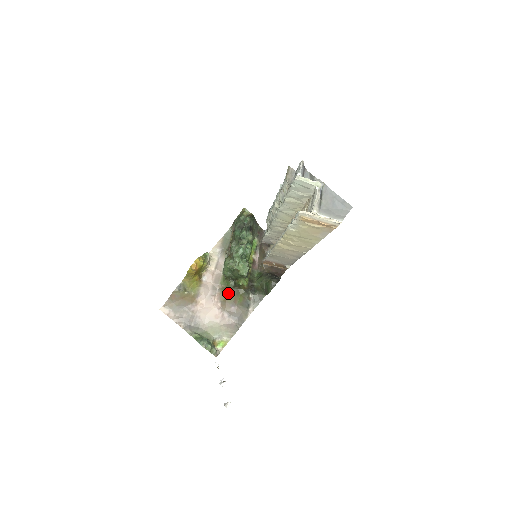
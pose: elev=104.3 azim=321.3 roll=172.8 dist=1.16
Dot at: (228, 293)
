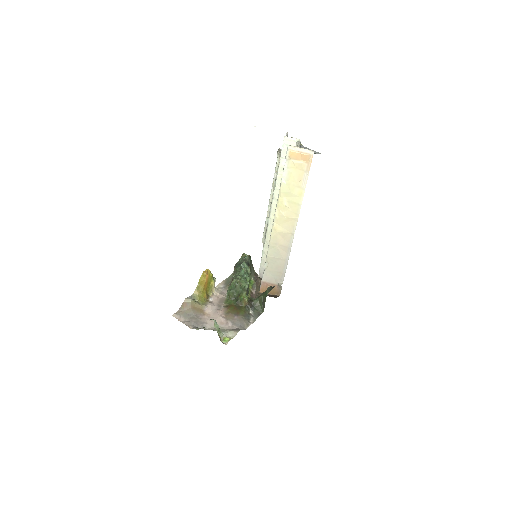
Dot at: (231, 308)
